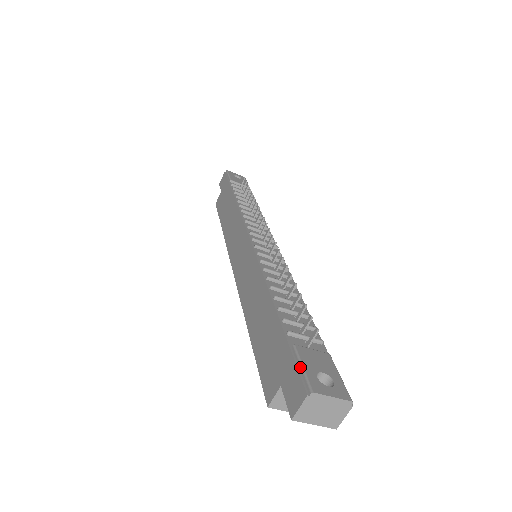
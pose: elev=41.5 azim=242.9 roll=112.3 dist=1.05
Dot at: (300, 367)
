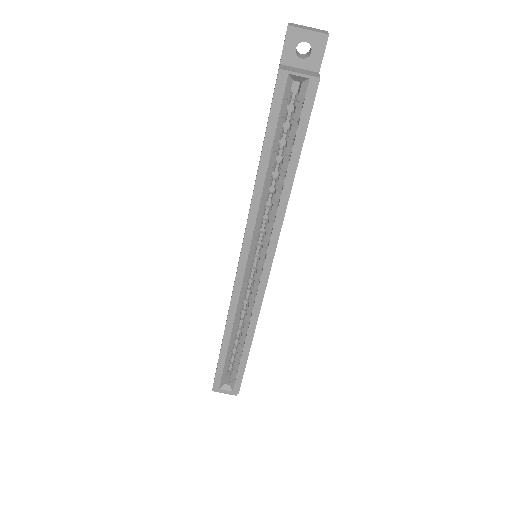
Dot at: occluded
